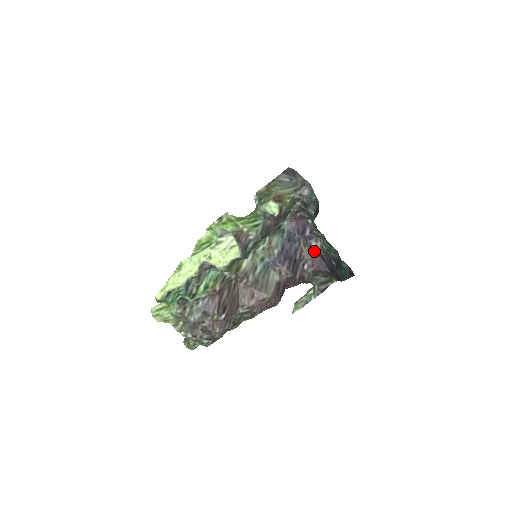
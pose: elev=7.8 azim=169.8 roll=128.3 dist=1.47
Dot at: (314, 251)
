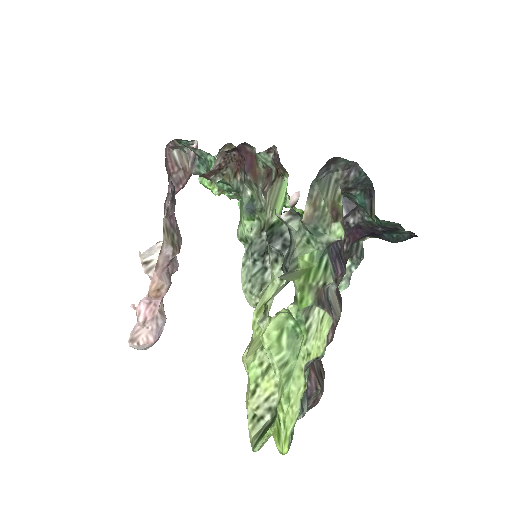
Dot at: (352, 227)
